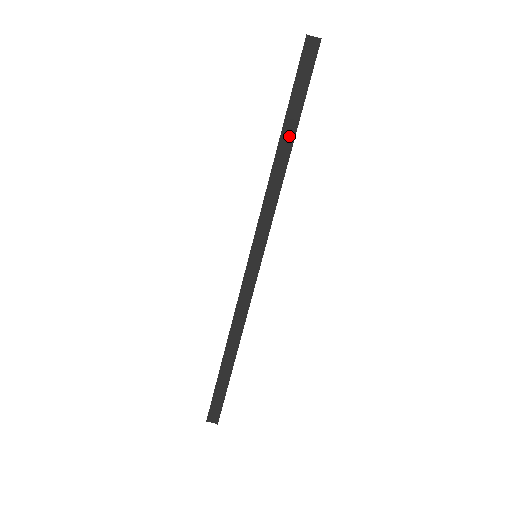
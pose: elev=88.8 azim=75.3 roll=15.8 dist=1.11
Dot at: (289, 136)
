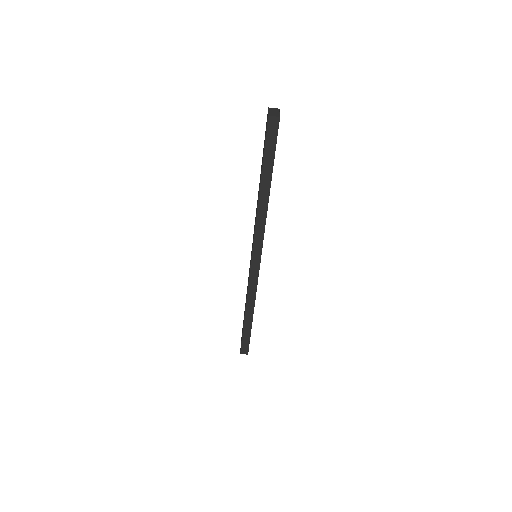
Dot at: (266, 184)
